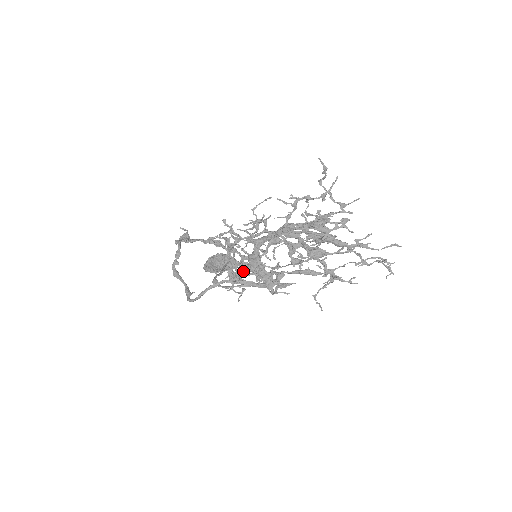
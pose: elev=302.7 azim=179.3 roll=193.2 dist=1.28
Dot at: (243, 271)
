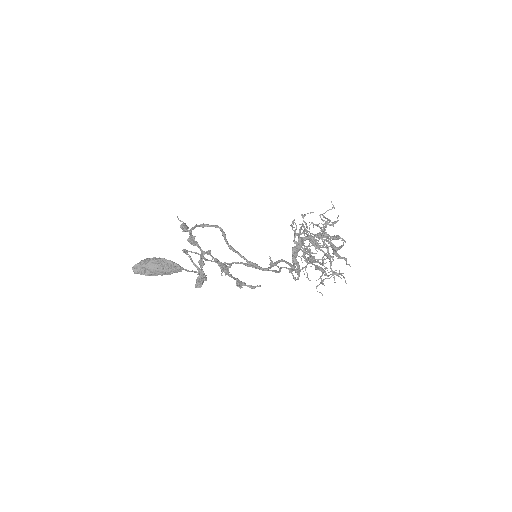
Dot at: occluded
